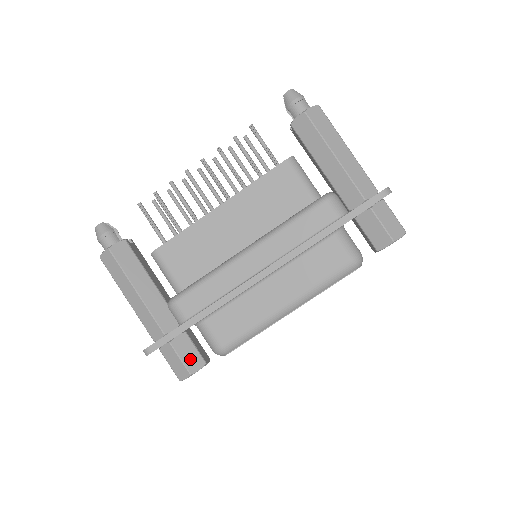
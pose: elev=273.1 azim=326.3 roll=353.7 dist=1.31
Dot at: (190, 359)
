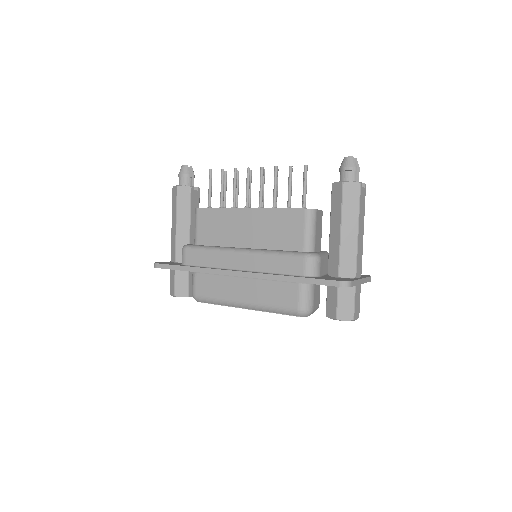
Dot at: (180, 287)
